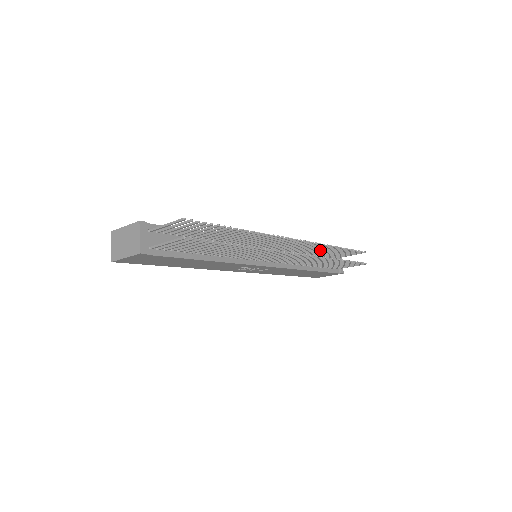
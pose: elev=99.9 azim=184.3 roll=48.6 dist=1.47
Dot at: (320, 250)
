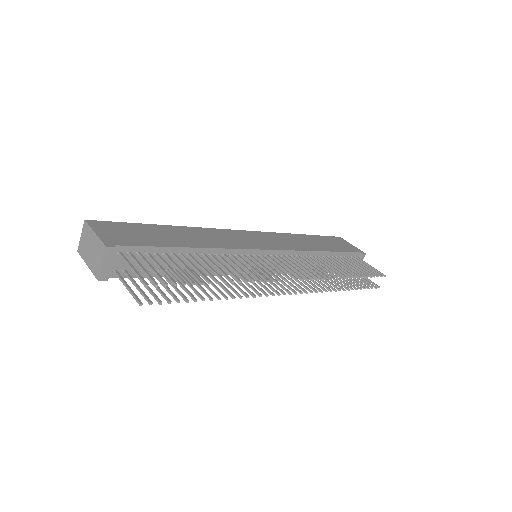
Dot at: (333, 265)
